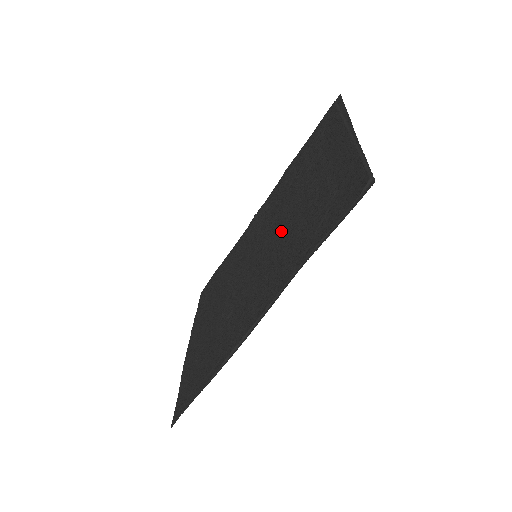
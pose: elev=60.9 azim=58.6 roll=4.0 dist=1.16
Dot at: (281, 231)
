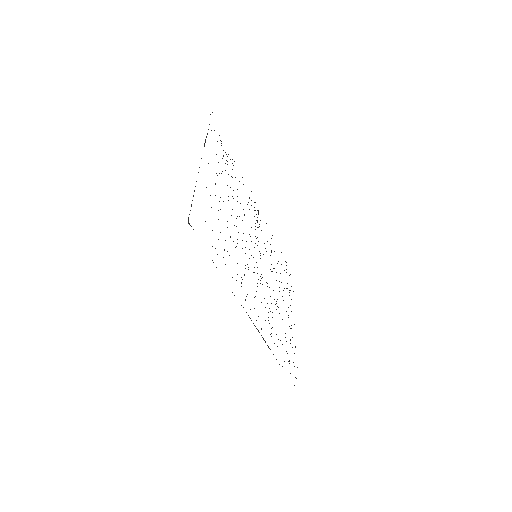
Dot at: occluded
